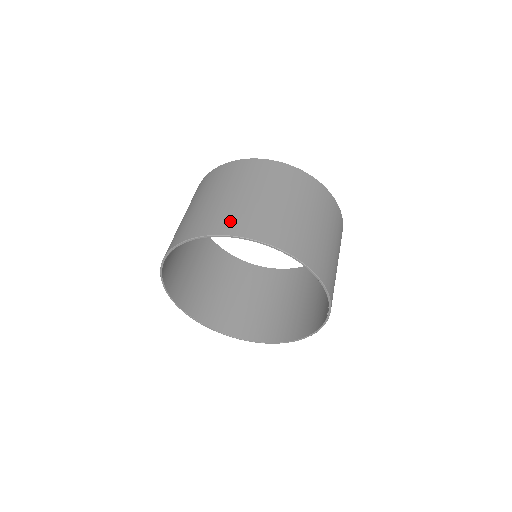
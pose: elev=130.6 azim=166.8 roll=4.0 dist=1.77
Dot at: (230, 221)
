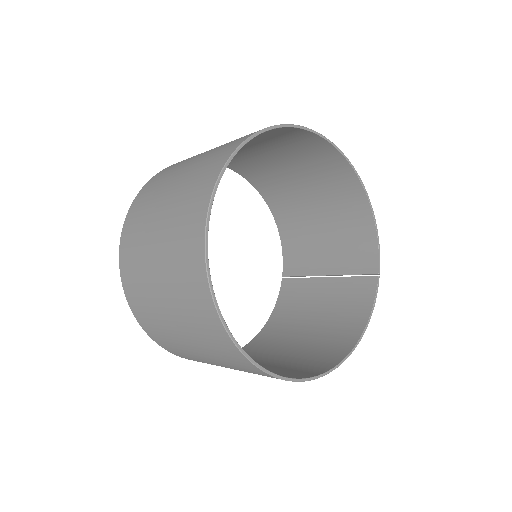
Dot at: occluded
